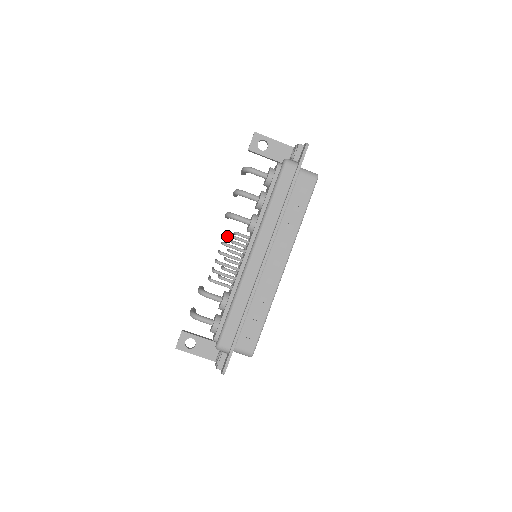
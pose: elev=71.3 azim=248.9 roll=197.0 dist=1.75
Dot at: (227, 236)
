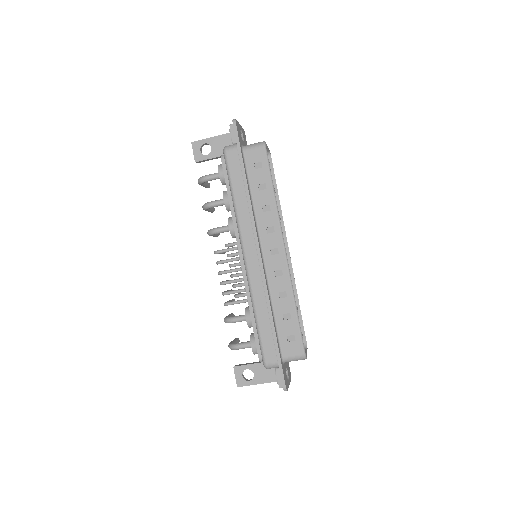
Dot at: occluded
